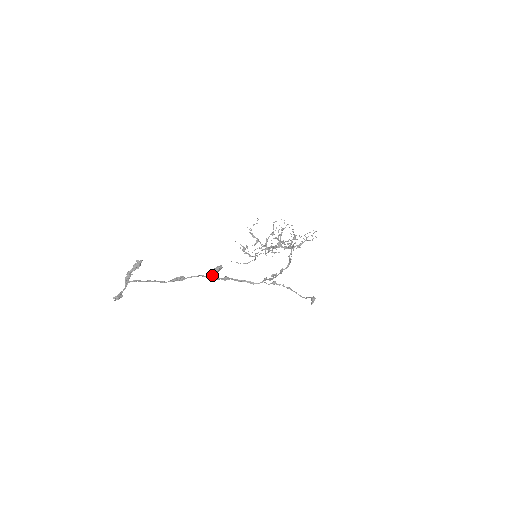
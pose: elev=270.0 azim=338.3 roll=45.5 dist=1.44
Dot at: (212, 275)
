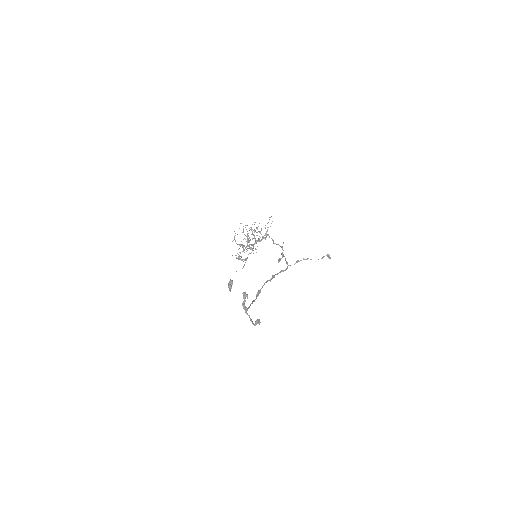
Dot at: (230, 290)
